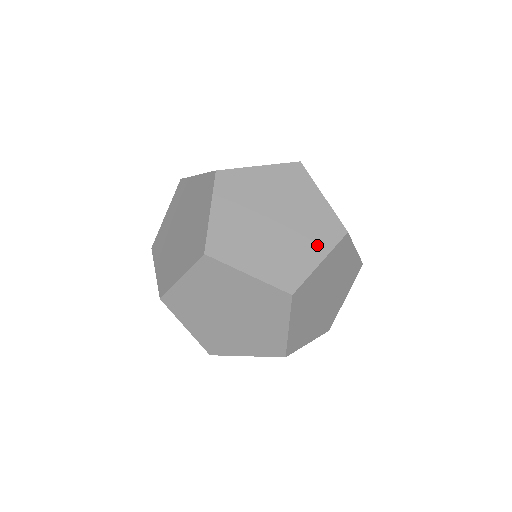
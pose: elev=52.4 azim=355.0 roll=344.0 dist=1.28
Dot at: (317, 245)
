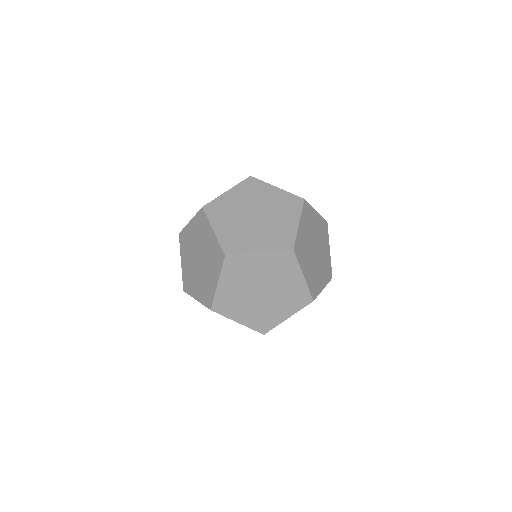
Dot at: (324, 277)
